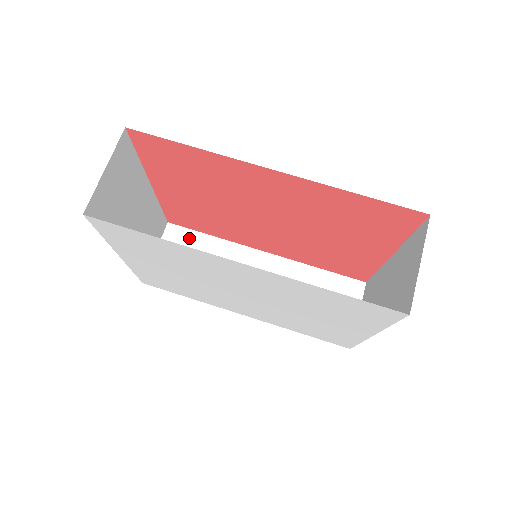
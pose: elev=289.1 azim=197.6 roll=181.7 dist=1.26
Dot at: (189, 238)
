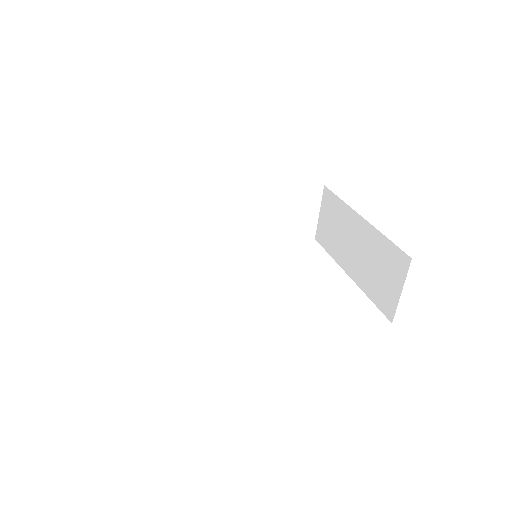
Dot at: (158, 201)
